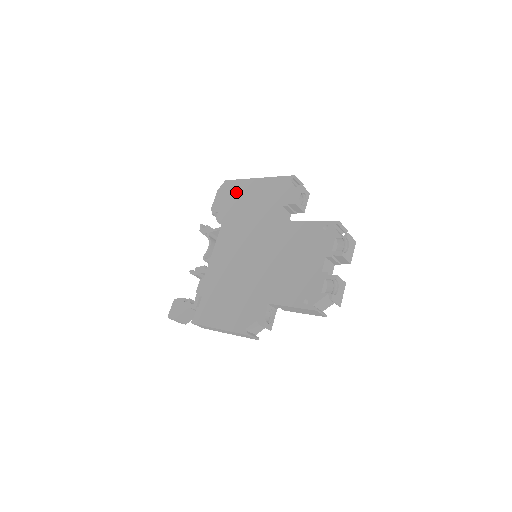
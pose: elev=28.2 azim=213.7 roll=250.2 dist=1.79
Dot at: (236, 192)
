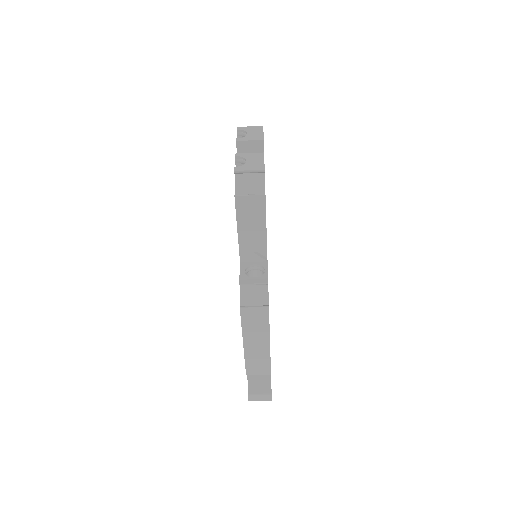
Dot at: occluded
